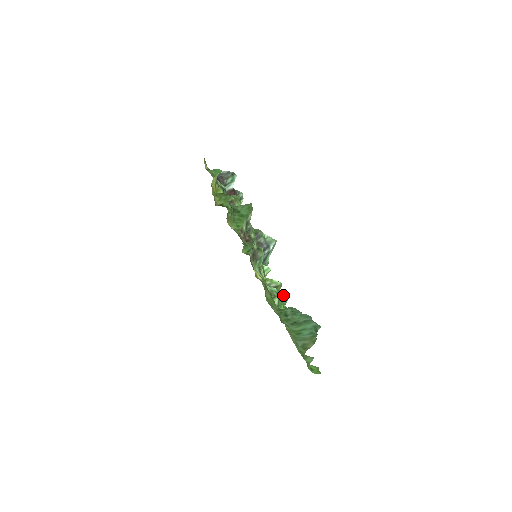
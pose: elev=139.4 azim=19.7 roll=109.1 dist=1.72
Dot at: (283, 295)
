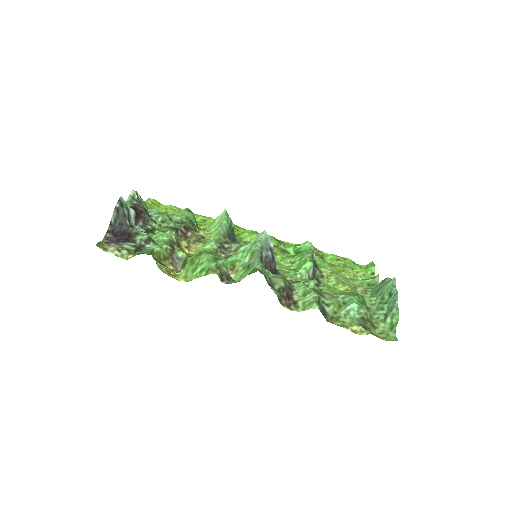
Dot at: (311, 258)
